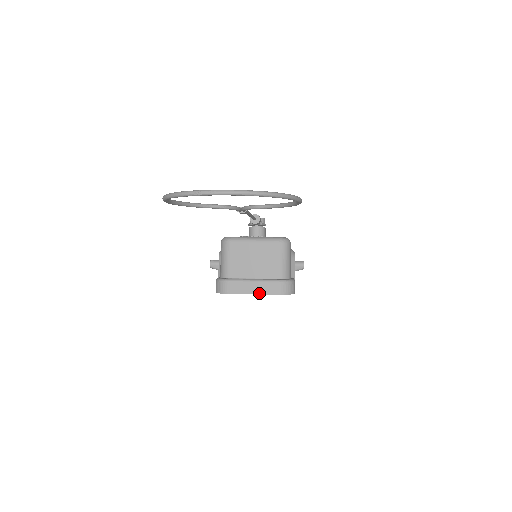
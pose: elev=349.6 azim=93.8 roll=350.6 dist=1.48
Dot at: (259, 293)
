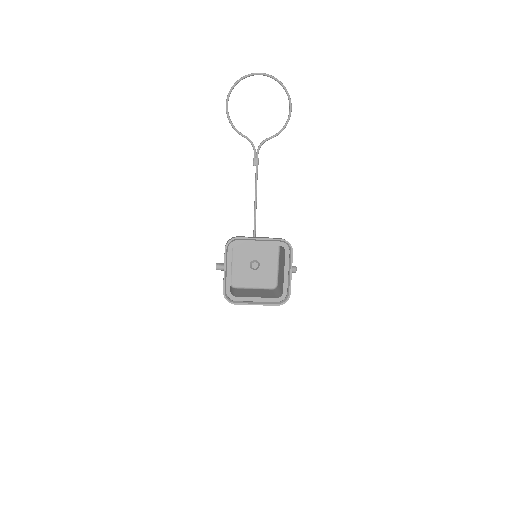
Dot at: (264, 238)
